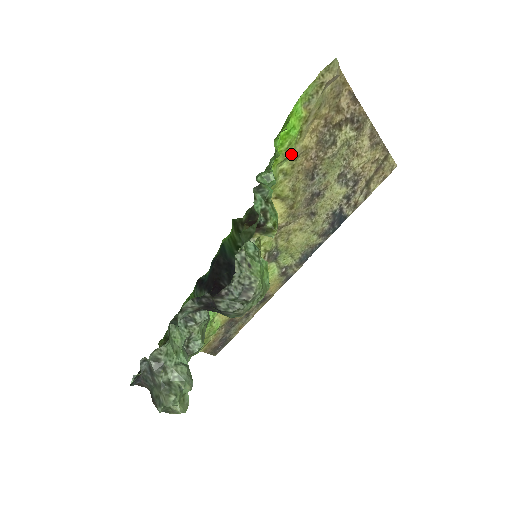
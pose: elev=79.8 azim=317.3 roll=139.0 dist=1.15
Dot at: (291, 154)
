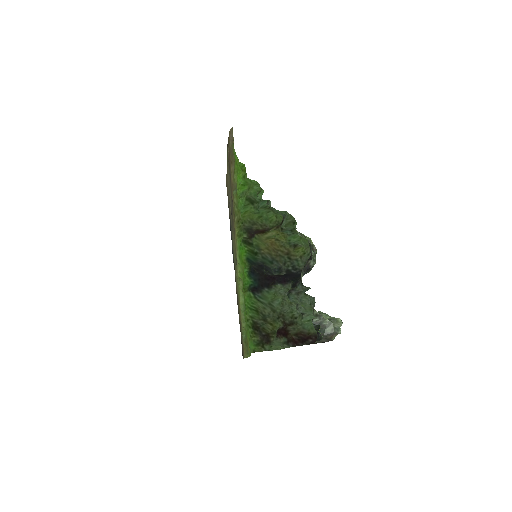
Dot at: (236, 188)
